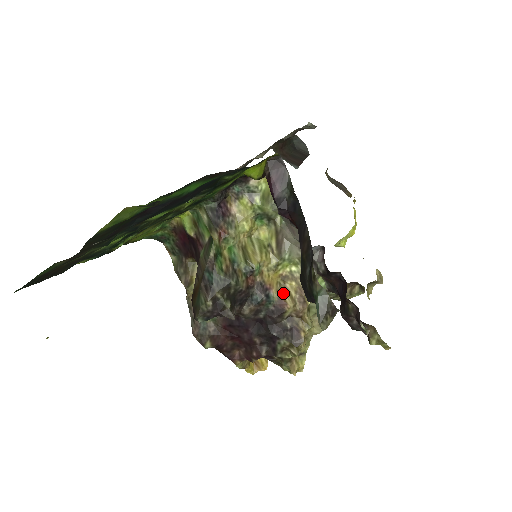
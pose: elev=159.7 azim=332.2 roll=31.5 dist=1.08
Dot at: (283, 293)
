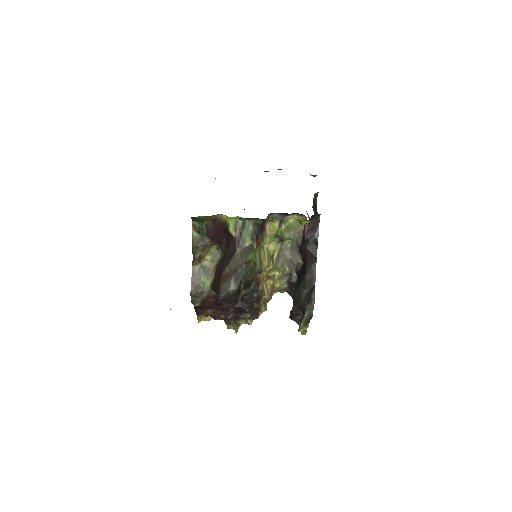
Dot at: (264, 287)
